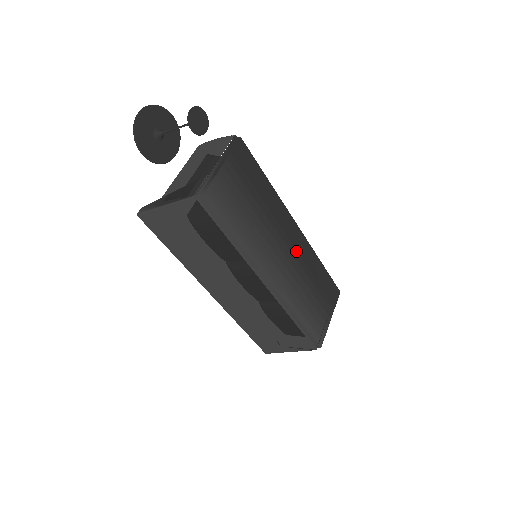
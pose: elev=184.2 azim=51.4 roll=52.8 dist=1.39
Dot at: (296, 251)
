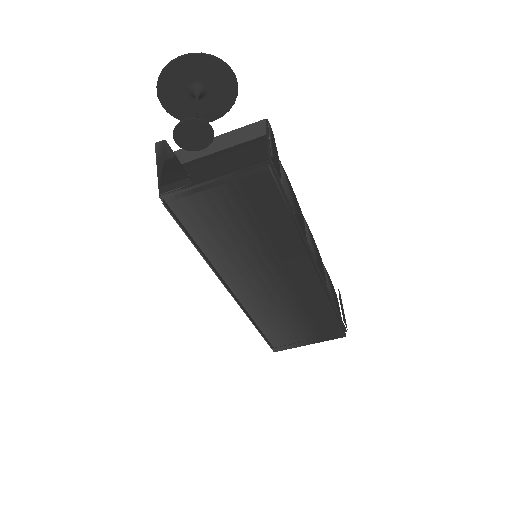
Dot at: (294, 288)
